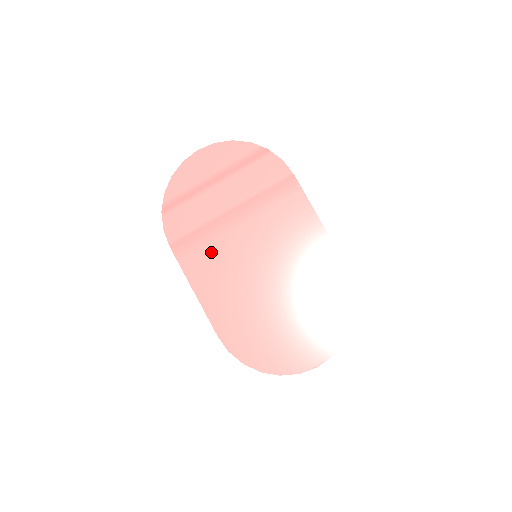
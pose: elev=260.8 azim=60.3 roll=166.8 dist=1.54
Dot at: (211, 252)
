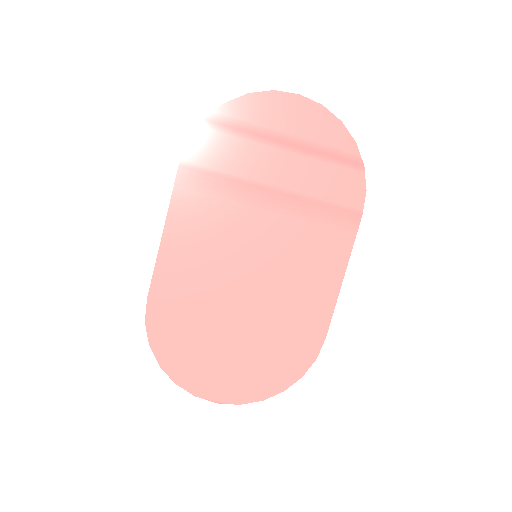
Dot at: (217, 211)
